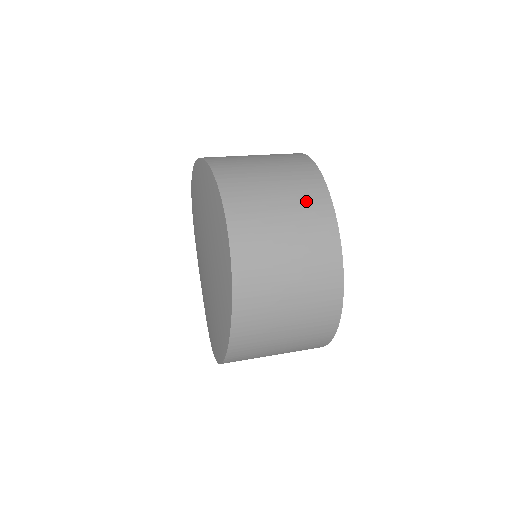
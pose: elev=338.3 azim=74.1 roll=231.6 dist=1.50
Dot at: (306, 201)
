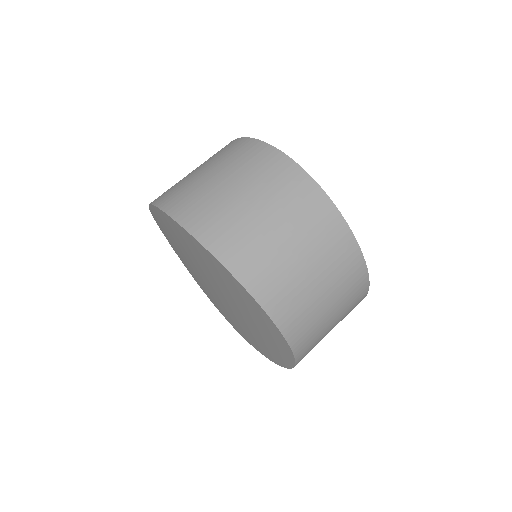
Dot at: (348, 285)
